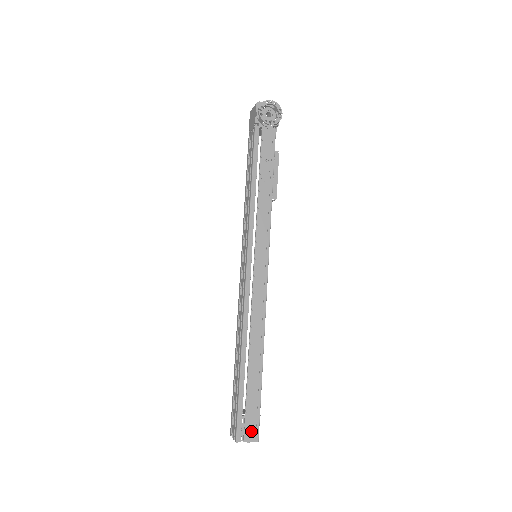
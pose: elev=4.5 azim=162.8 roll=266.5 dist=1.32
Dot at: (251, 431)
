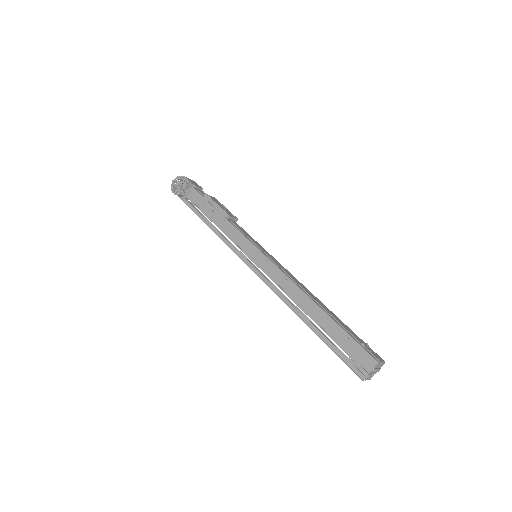
Dot at: (365, 361)
